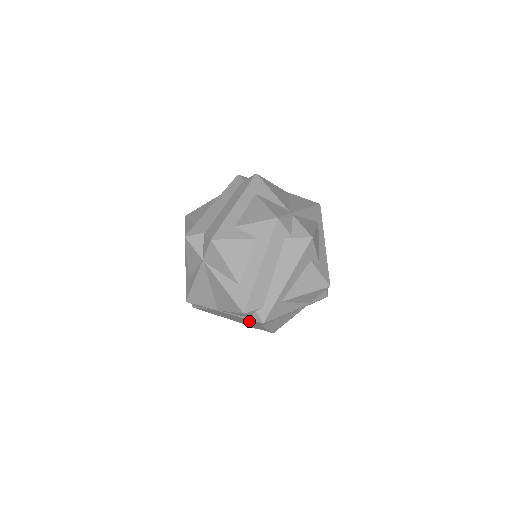
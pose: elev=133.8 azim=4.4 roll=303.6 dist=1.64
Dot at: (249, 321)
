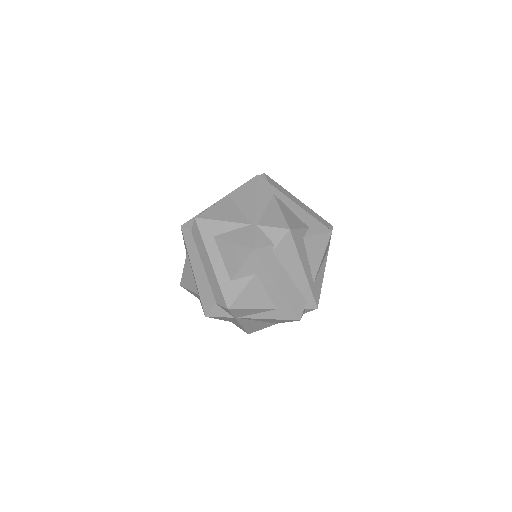
Dot at: occluded
